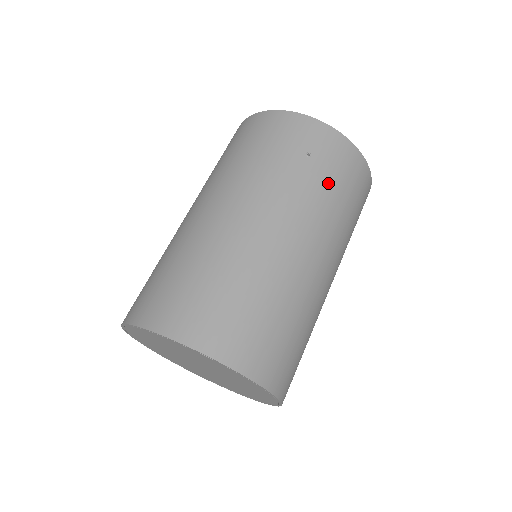
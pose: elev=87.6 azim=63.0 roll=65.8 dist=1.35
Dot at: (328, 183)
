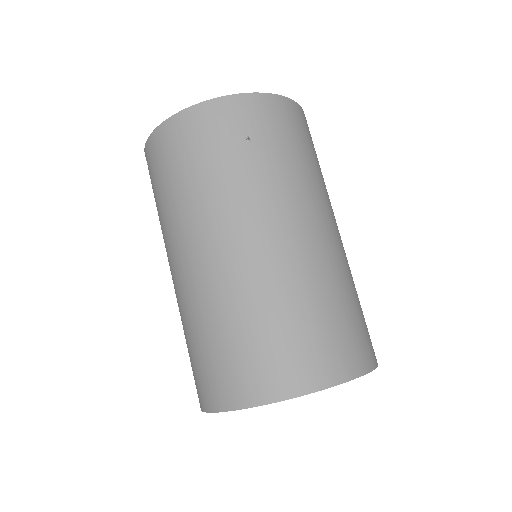
Dot at: (284, 153)
